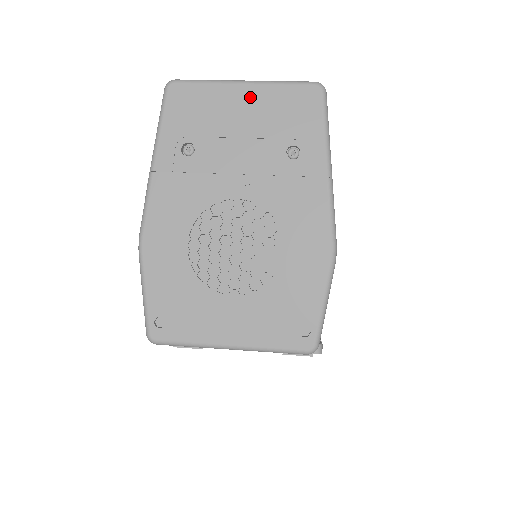
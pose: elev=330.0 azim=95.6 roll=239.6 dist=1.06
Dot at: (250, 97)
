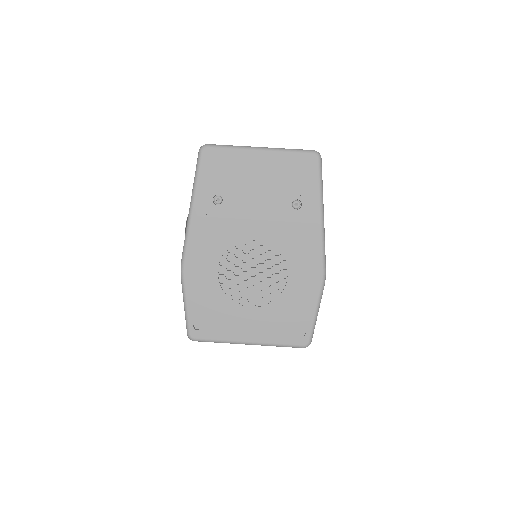
Dot at: (265, 161)
